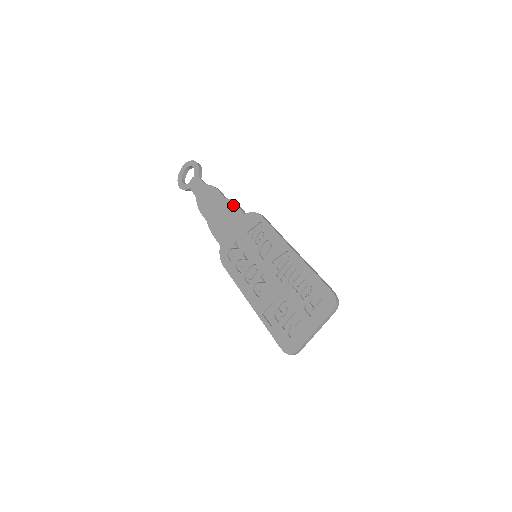
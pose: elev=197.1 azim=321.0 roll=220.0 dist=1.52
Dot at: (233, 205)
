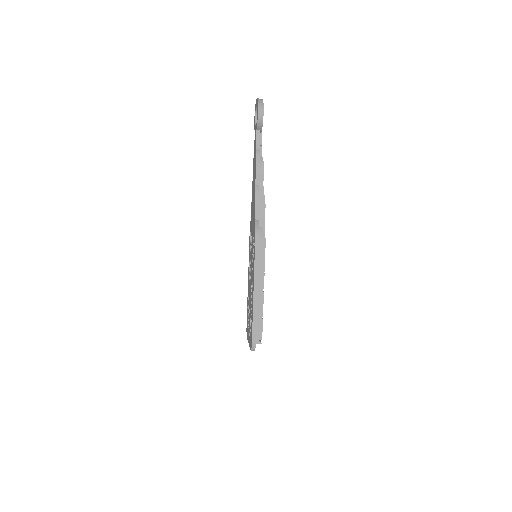
Dot at: (255, 201)
